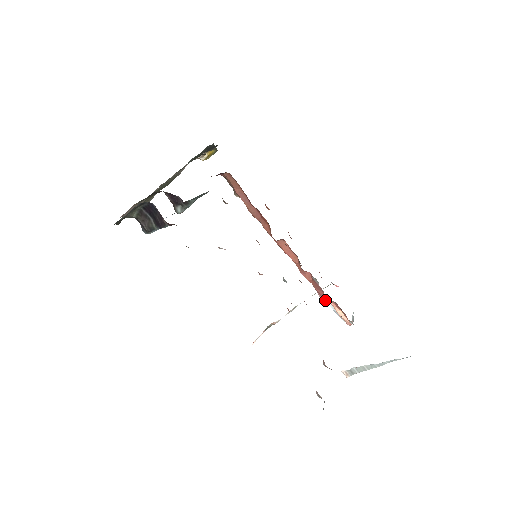
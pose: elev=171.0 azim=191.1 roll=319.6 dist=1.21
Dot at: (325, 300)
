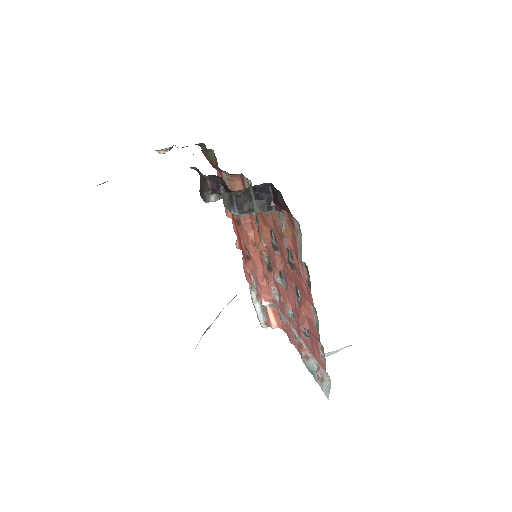
Dot at: (267, 305)
